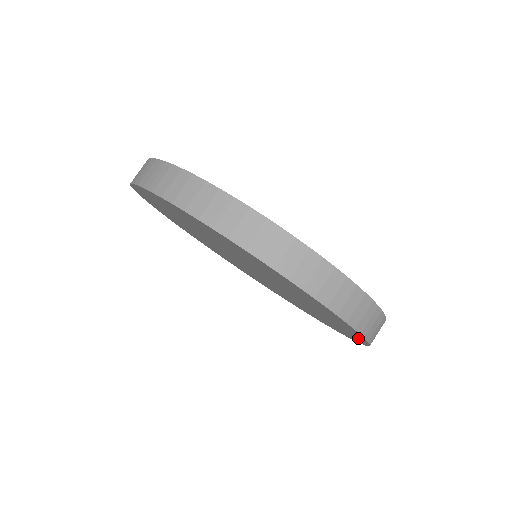
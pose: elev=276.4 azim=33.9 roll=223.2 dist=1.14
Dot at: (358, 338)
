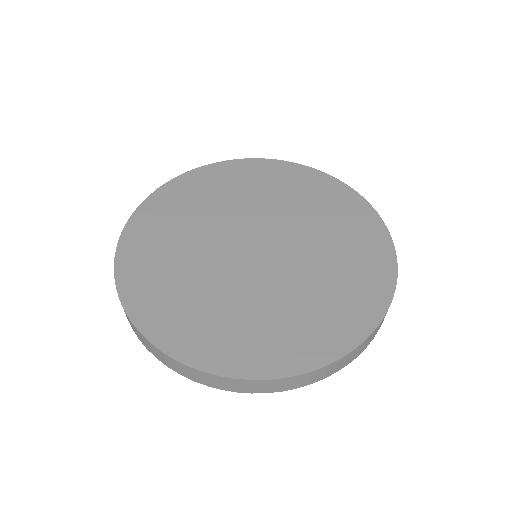
Dot at: occluded
